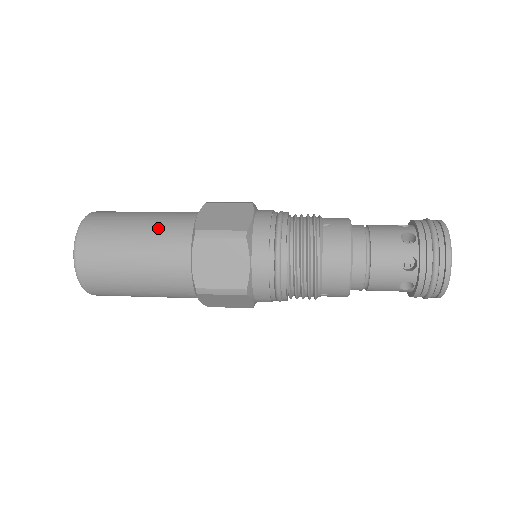
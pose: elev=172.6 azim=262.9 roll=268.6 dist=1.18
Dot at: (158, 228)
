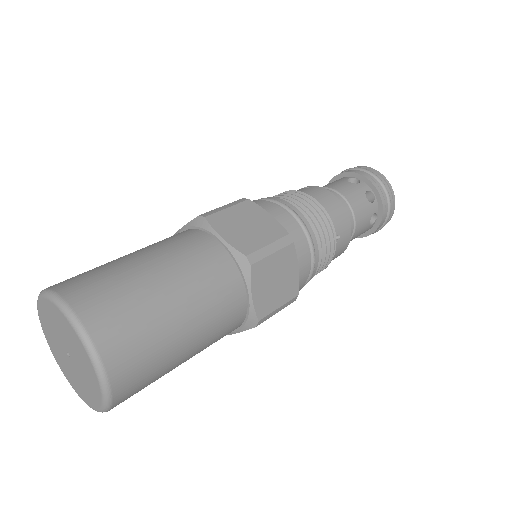
Dot at: (212, 331)
